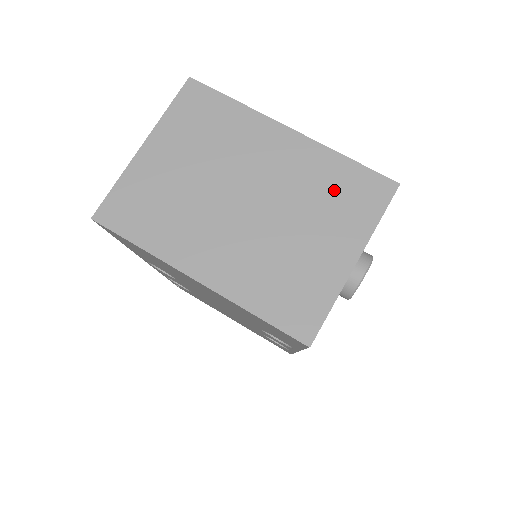
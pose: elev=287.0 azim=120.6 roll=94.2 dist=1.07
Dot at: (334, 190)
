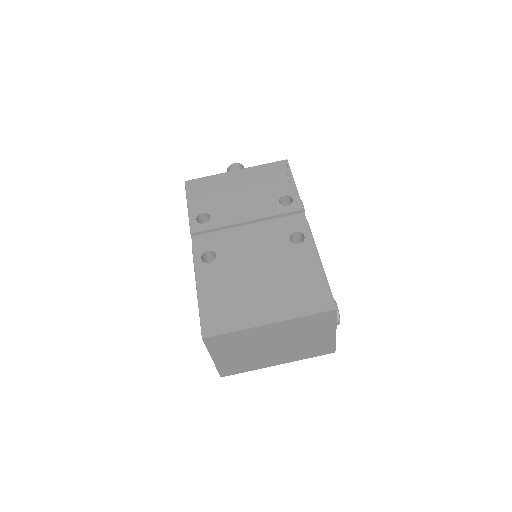
Dot at: (309, 326)
